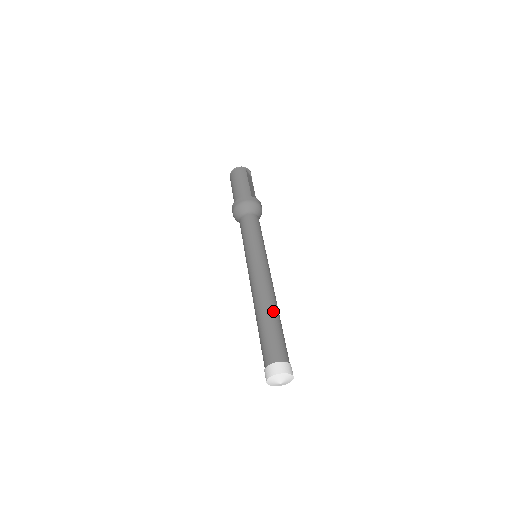
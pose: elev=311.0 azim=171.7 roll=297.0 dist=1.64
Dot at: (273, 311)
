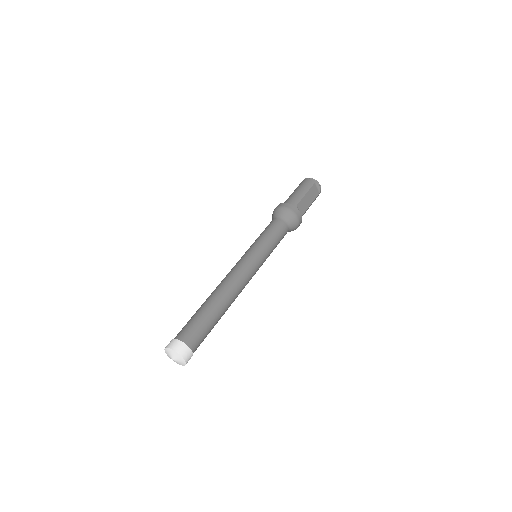
Dot at: (218, 302)
